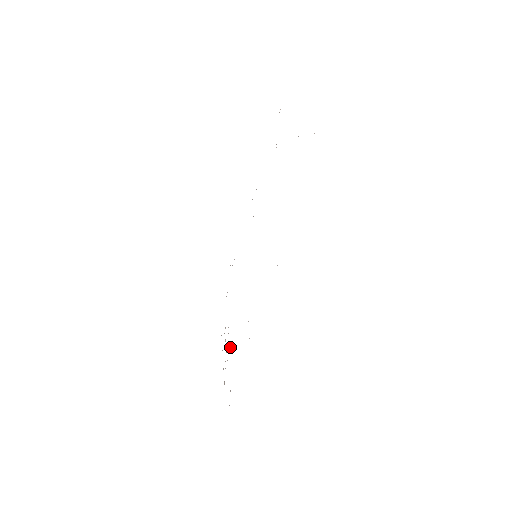
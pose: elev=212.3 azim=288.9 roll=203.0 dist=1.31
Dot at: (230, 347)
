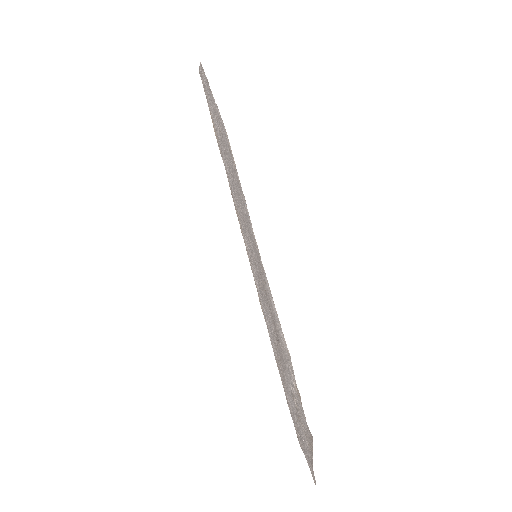
Dot at: (291, 396)
